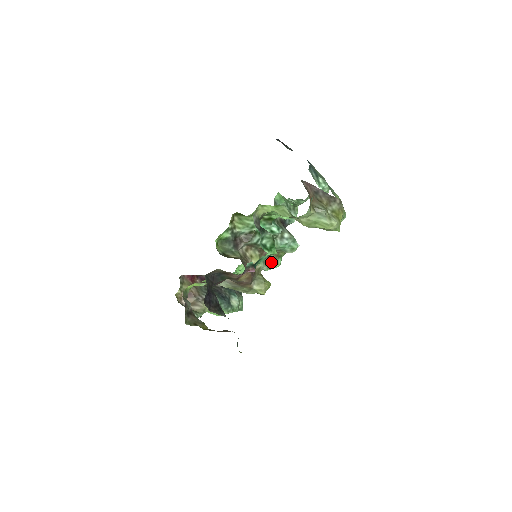
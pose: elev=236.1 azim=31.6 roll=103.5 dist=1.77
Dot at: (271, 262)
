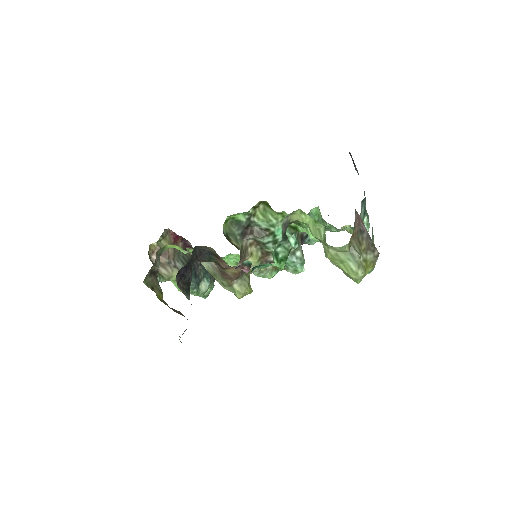
Dot at: (266, 270)
